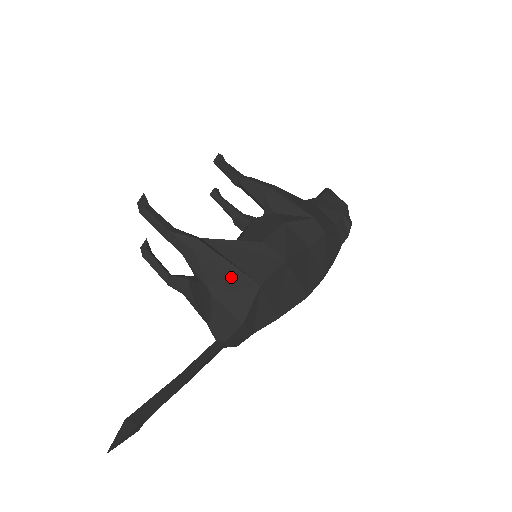
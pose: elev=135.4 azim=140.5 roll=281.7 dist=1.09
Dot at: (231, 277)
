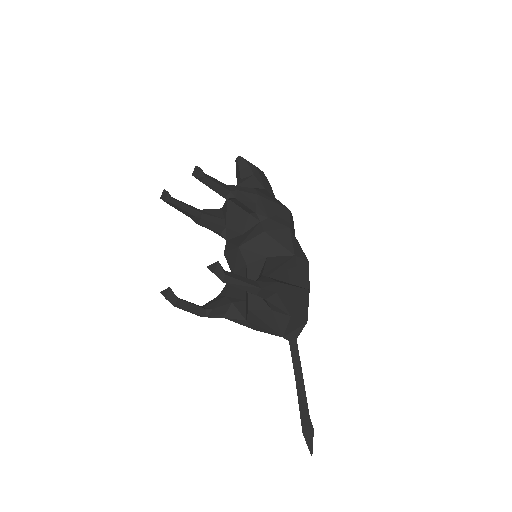
Dot at: (297, 296)
